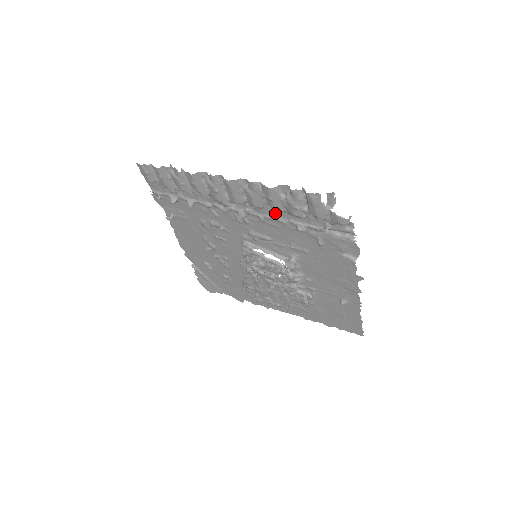
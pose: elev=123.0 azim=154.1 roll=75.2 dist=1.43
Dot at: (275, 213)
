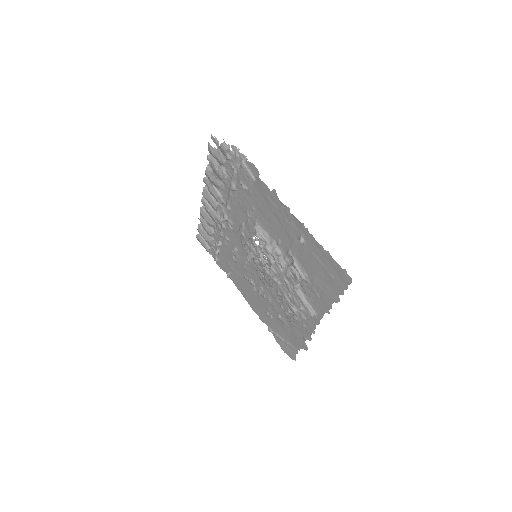
Dot at: (226, 193)
